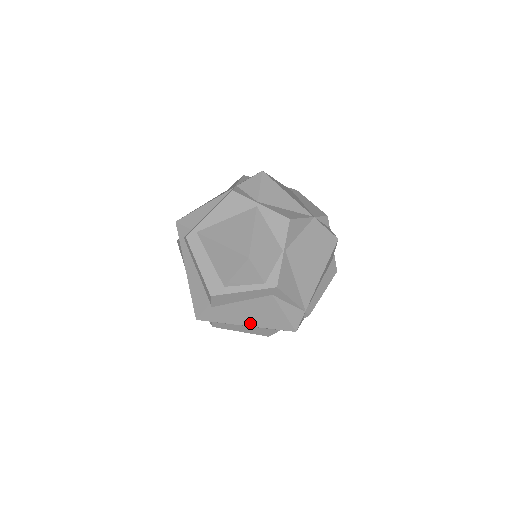
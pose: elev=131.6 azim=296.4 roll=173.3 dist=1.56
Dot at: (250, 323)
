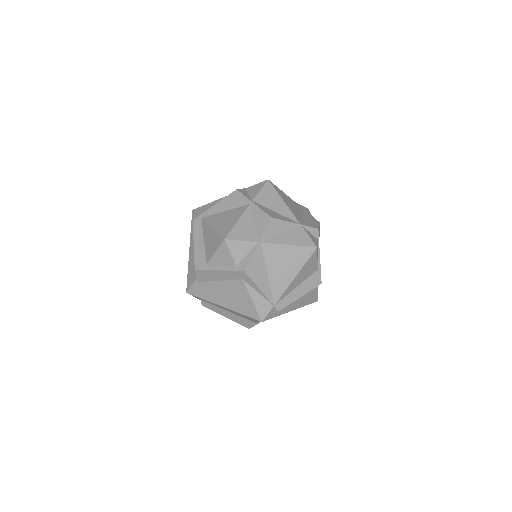
Dot at: (226, 305)
